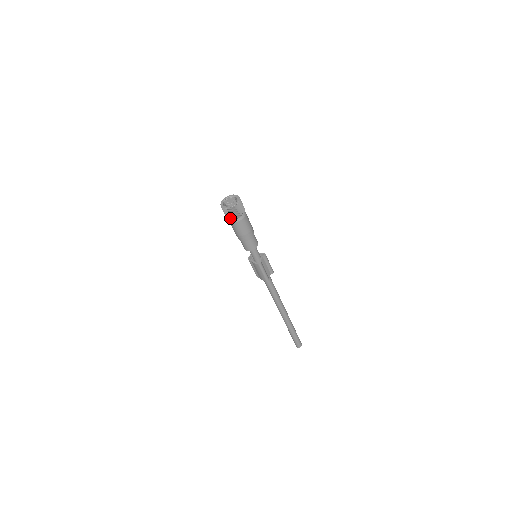
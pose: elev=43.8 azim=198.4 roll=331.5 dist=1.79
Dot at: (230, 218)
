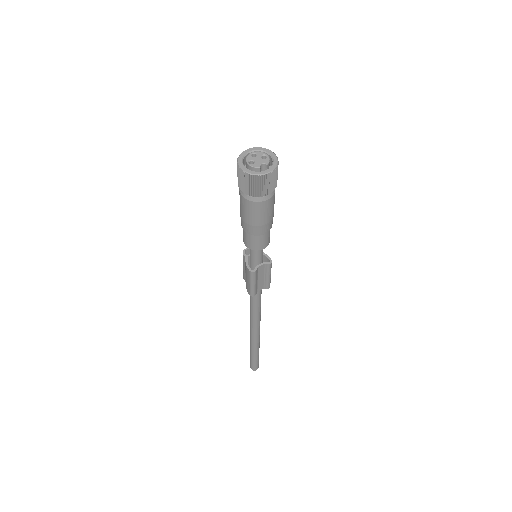
Dot at: (241, 187)
